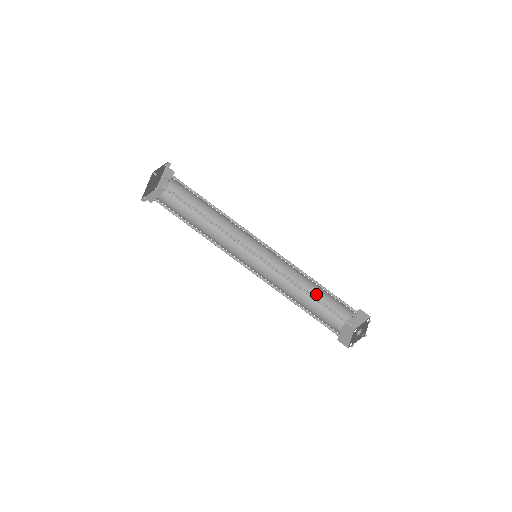
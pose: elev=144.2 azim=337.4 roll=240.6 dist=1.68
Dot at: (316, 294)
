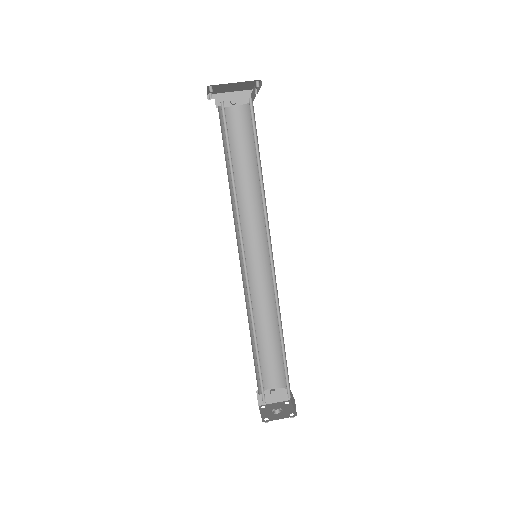
Dot at: (261, 341)
